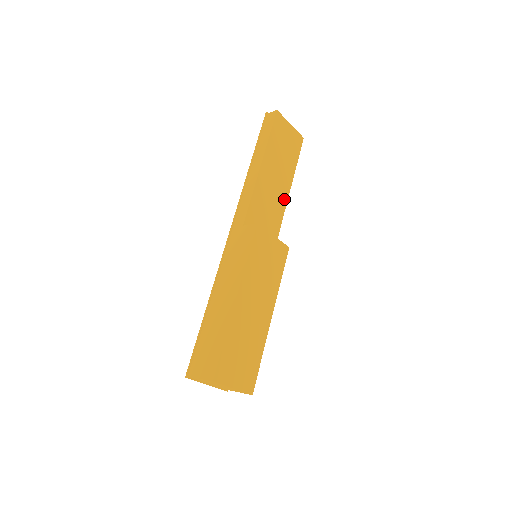
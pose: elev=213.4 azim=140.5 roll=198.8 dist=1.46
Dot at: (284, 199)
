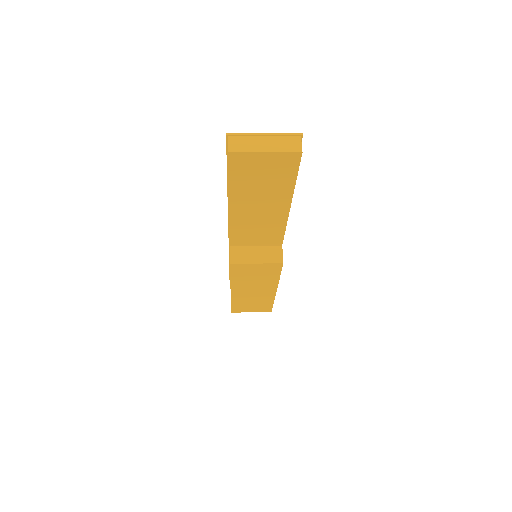
Dot at: (282, 215)
